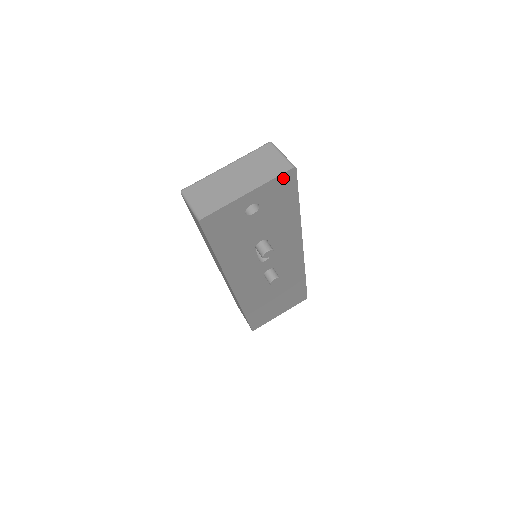
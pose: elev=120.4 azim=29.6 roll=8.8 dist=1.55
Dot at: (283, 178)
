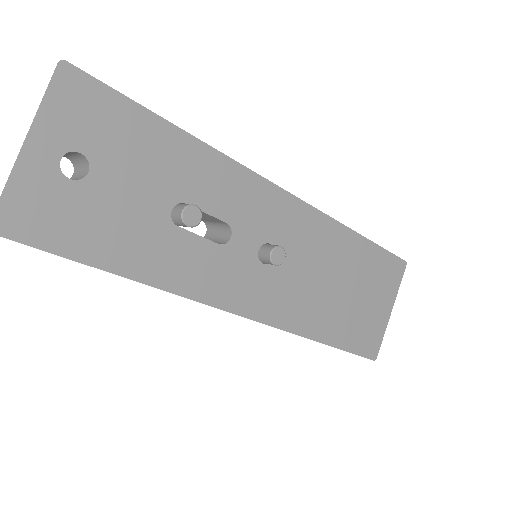
Dot at: (63, 89)
